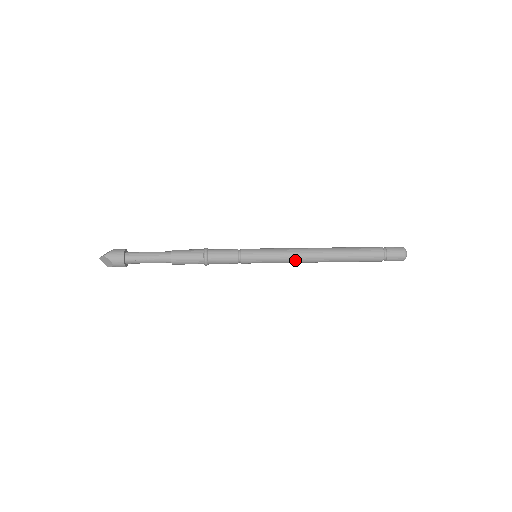
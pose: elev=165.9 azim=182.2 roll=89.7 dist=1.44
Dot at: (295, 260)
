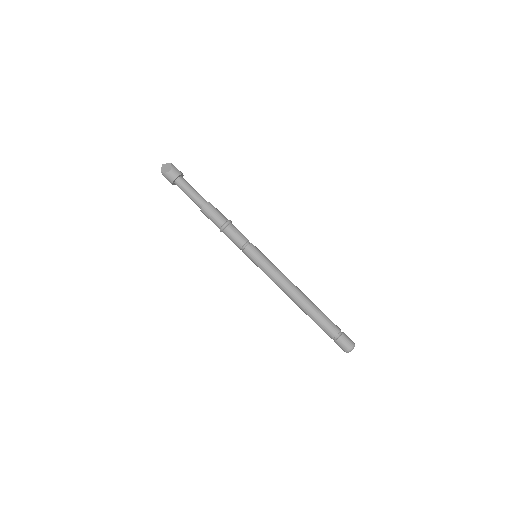
Dot at: (281, 279)
